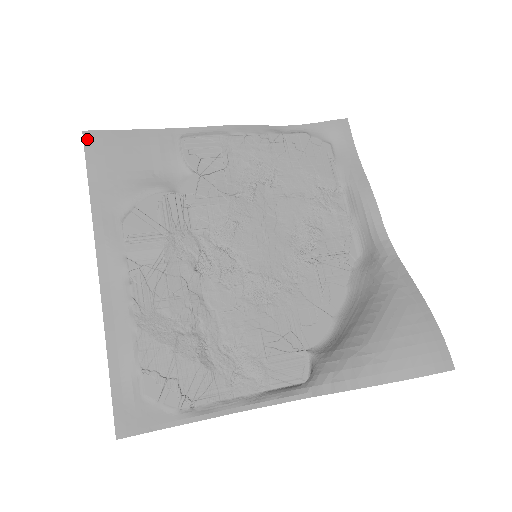
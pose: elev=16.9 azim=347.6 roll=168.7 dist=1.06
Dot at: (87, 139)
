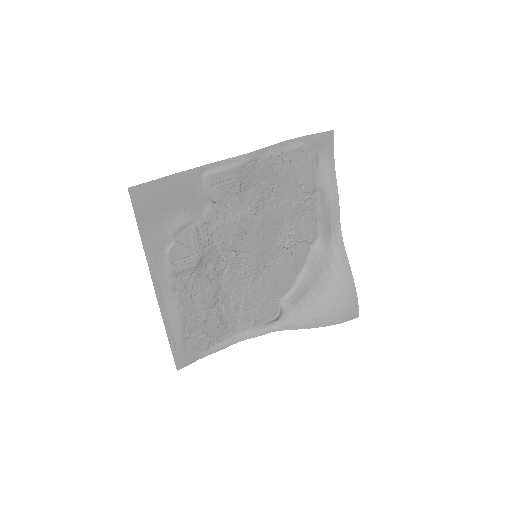
Dot at: (133, 194)
